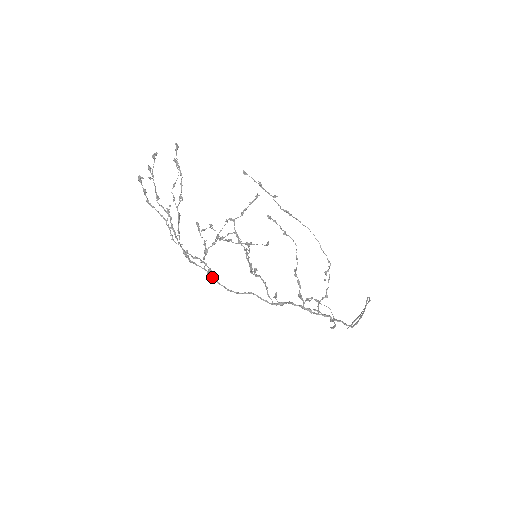
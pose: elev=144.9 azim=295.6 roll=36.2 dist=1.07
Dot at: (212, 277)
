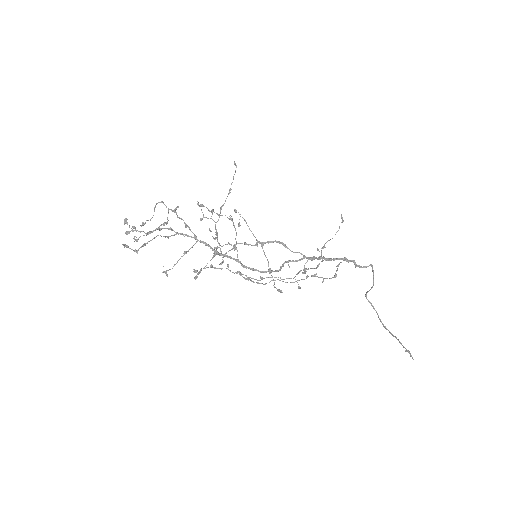
Dot at: (245, 266)
